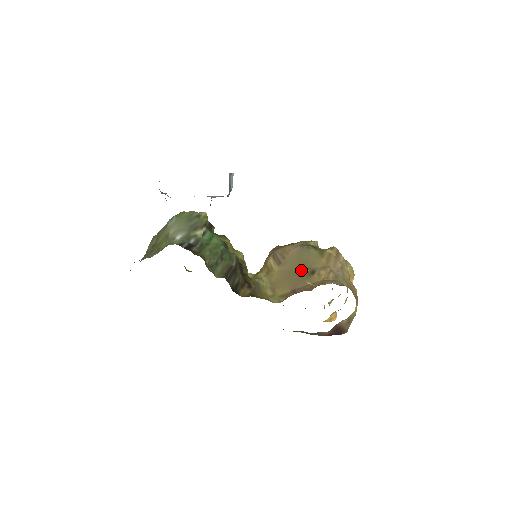
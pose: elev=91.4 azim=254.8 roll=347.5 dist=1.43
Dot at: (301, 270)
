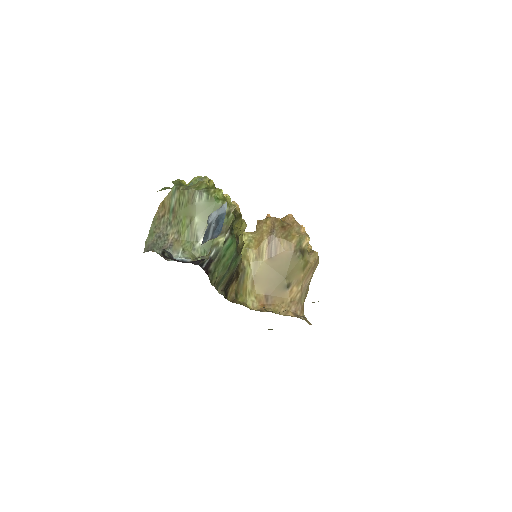
Dot at: (282, 278)
